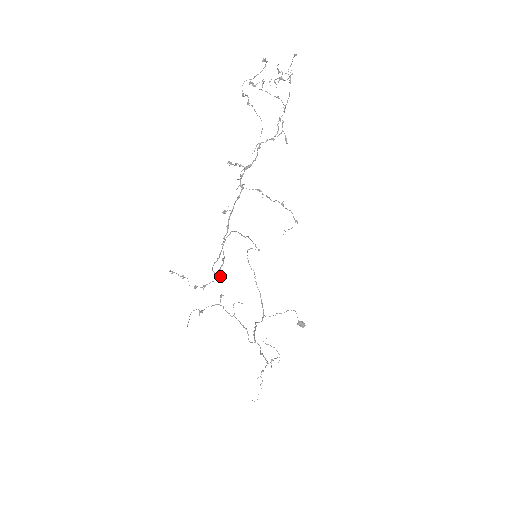
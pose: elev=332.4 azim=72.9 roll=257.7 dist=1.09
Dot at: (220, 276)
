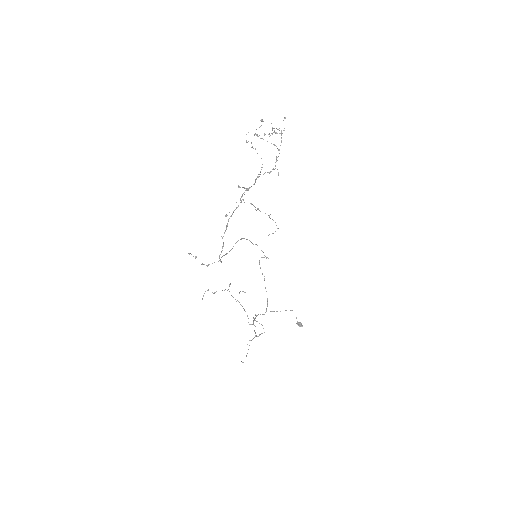
Dot at: occluded
